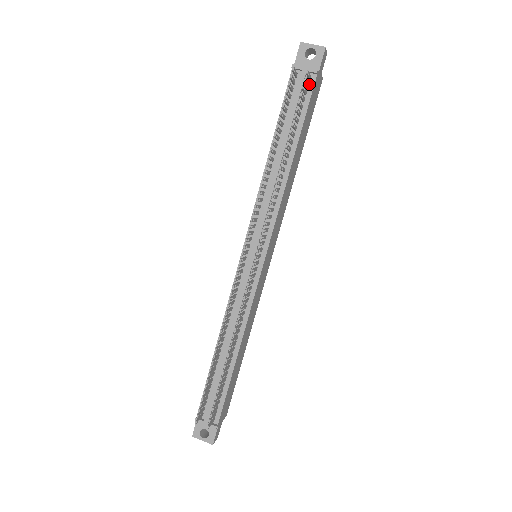
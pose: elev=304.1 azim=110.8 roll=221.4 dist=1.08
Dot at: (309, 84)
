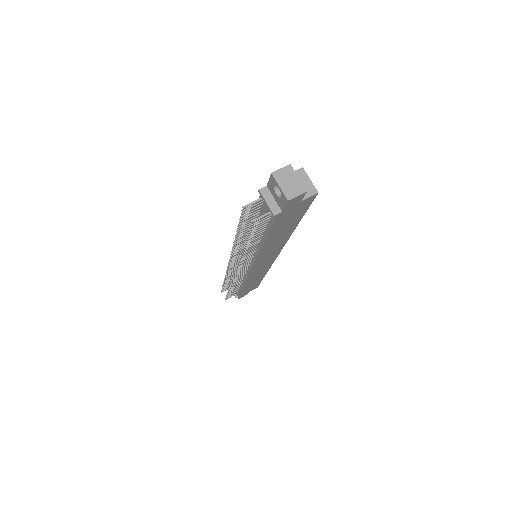
Dot at: occluded
